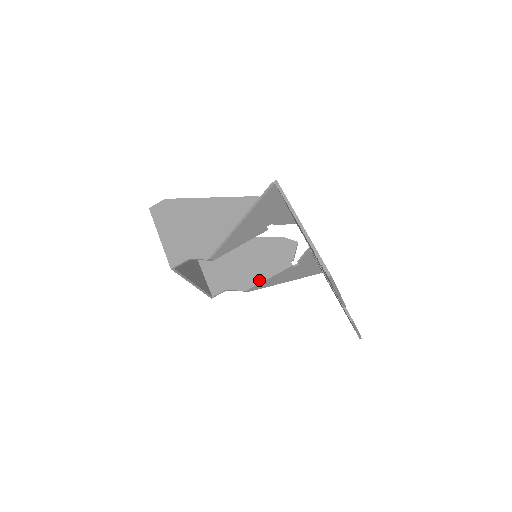
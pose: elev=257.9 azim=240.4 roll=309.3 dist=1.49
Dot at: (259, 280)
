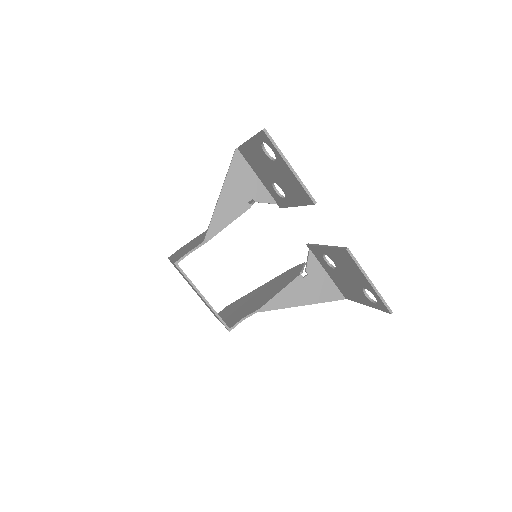
Dot at: (272, 297)
